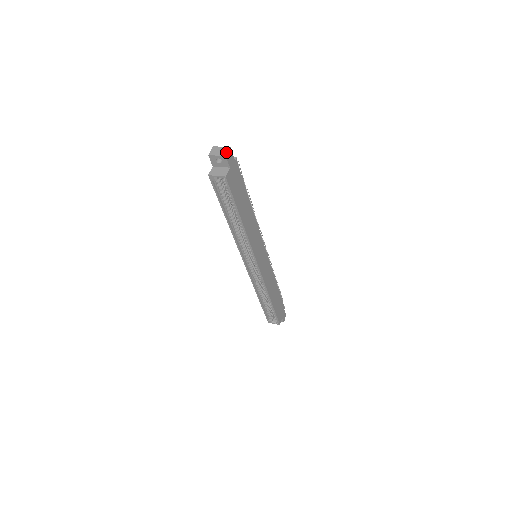
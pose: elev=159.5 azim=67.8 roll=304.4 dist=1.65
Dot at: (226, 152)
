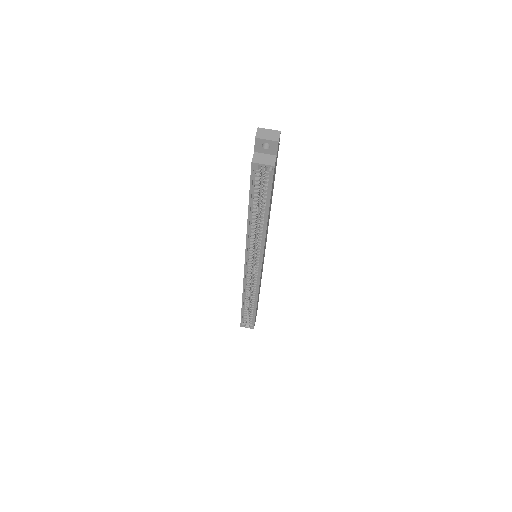
Dot at: (277, 136)
